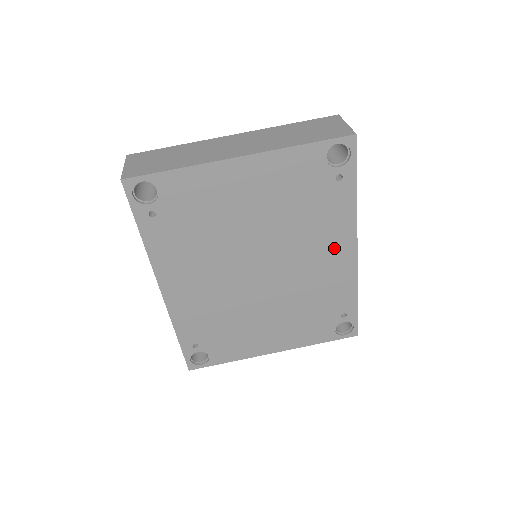
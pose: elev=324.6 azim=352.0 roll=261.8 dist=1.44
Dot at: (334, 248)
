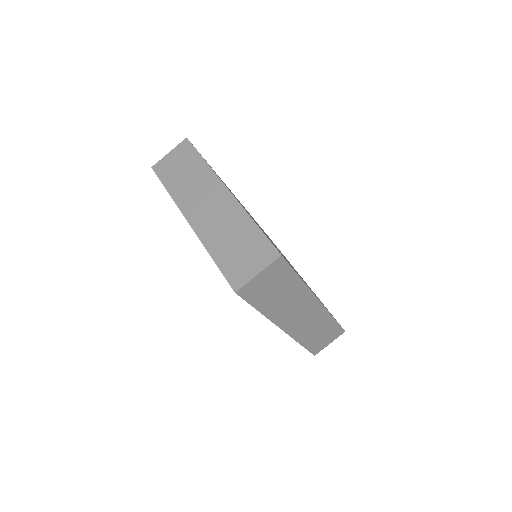
Dot at: occluded
